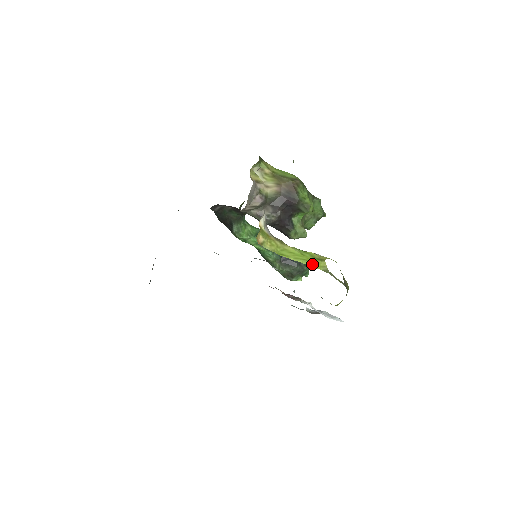
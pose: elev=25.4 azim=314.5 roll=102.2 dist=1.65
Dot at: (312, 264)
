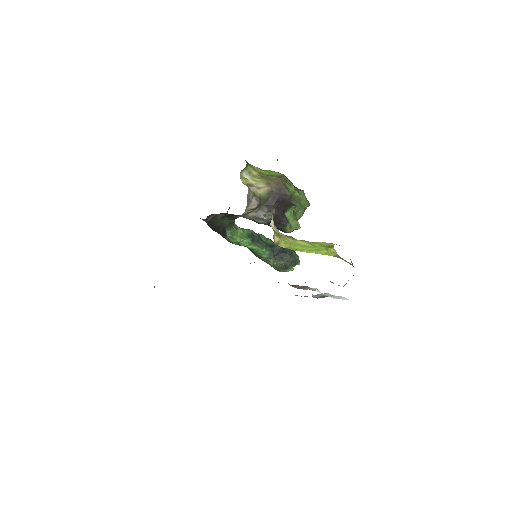
Dot at: (324, 252)
